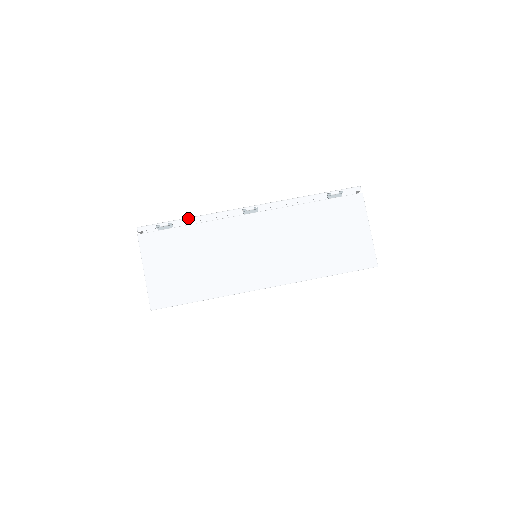
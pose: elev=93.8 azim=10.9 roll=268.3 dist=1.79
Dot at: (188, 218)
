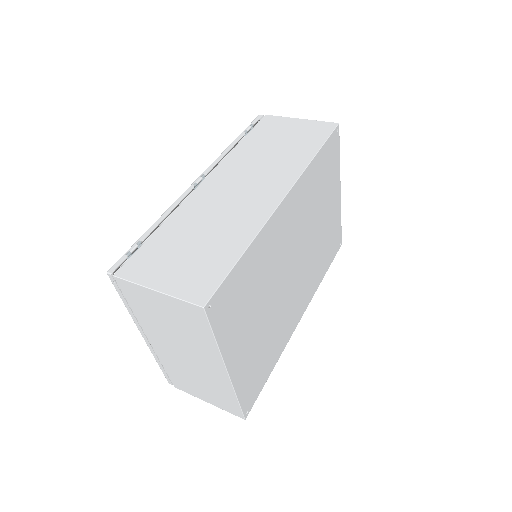
Dot at: (151, 226)
